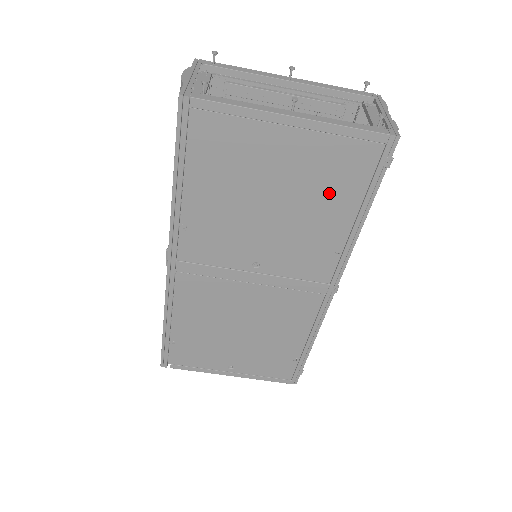
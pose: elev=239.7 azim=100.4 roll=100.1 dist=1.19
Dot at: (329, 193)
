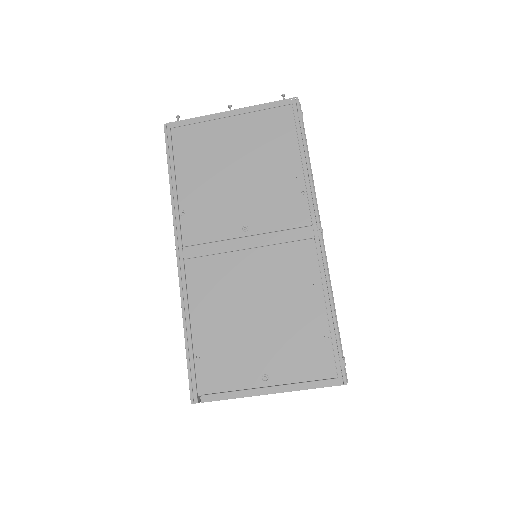
Dot at: (273, 148)
